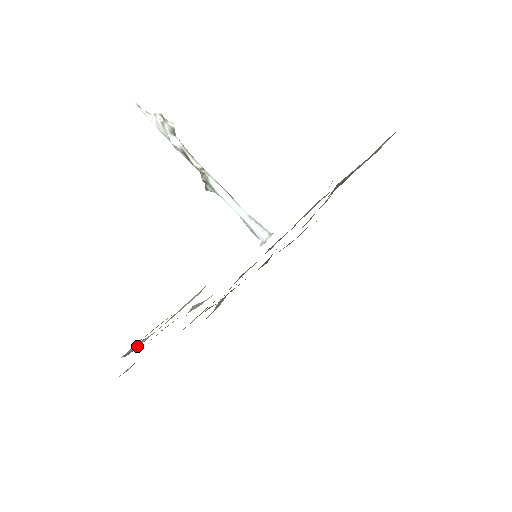
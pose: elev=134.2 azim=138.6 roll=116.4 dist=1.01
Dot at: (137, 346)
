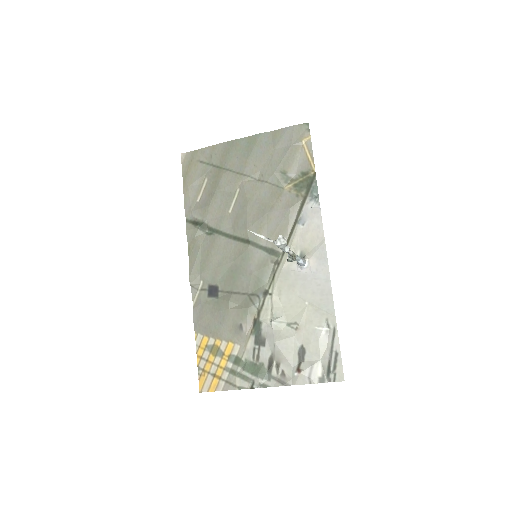
Dot at: (321, 374)
